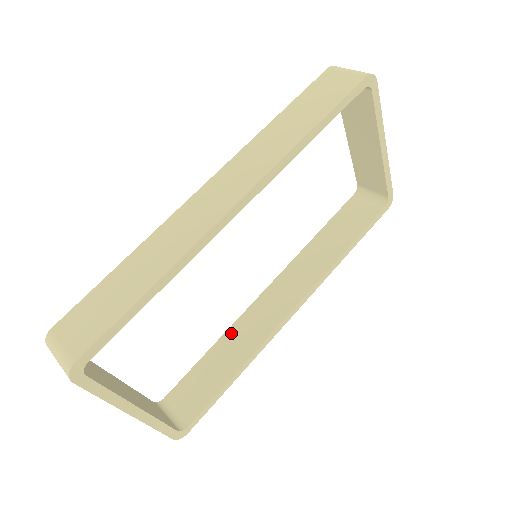
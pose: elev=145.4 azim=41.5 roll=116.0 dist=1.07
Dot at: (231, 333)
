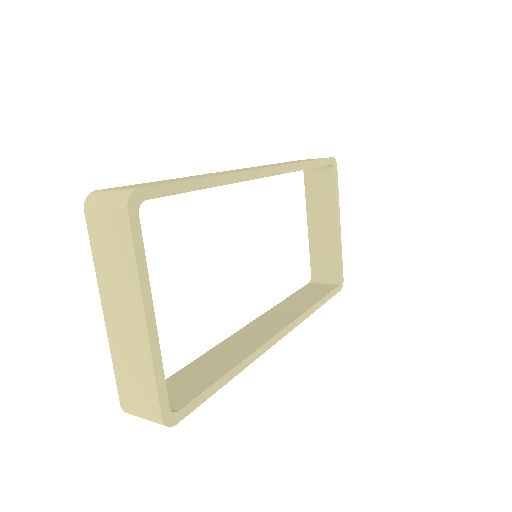
Dot at: (216, 350)
